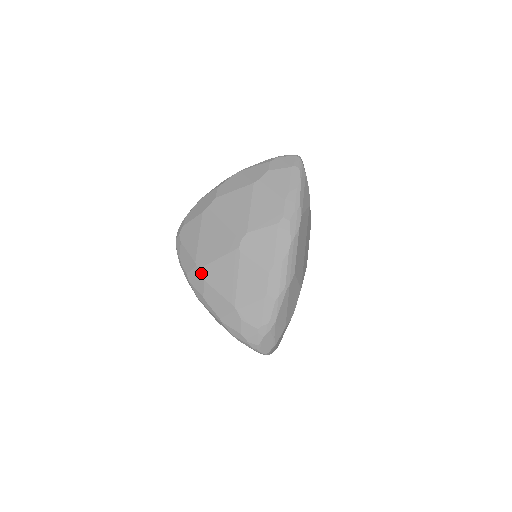
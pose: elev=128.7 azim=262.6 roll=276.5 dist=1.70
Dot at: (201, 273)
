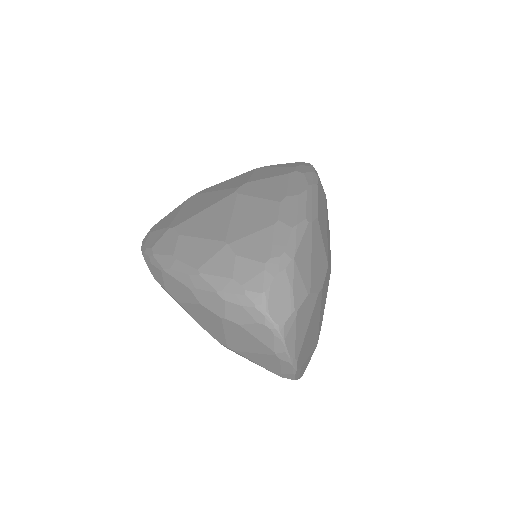
Dot at: (175, 230)
